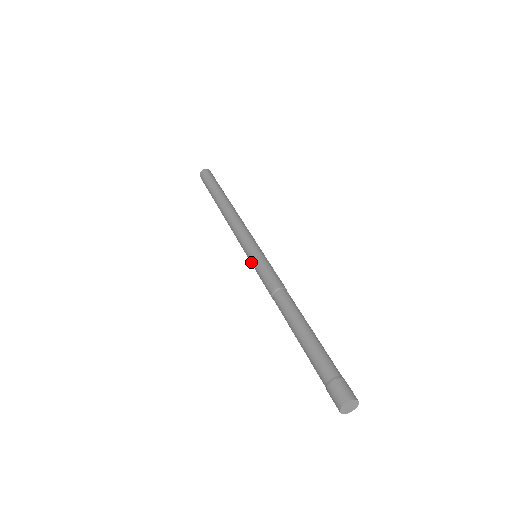
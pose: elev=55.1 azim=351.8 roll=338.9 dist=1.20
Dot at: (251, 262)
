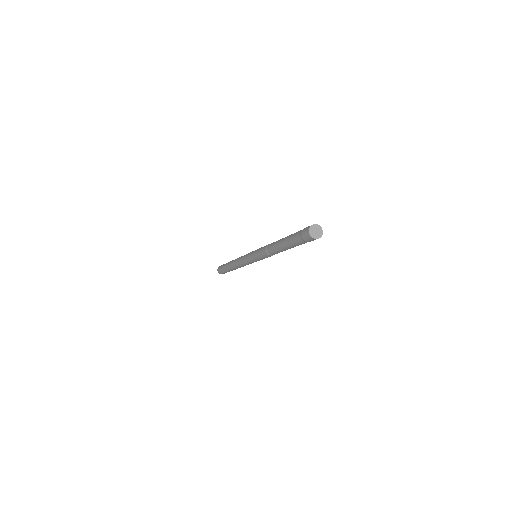
Dot at: (254, 260)
